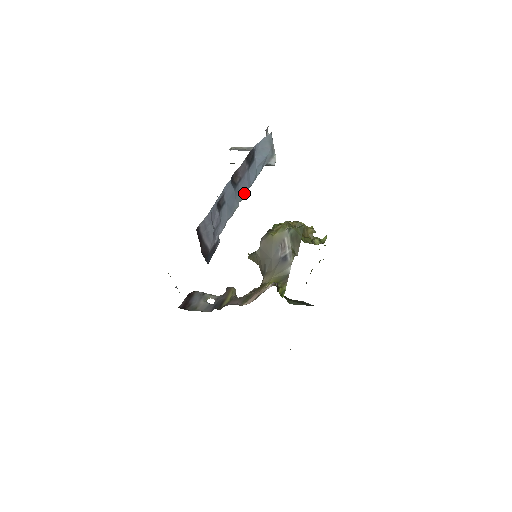
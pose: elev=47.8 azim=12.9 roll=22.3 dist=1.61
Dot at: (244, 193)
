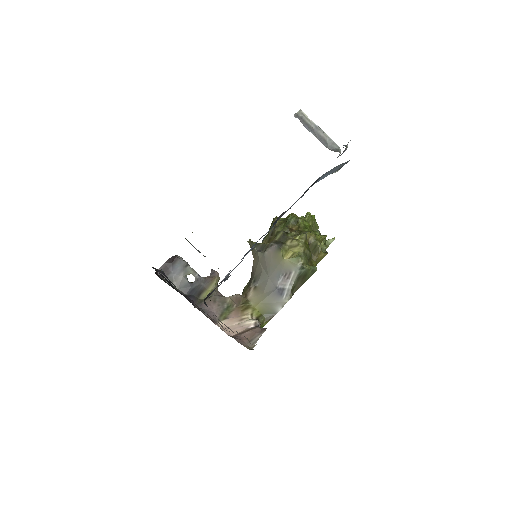
Dot at: occluded
